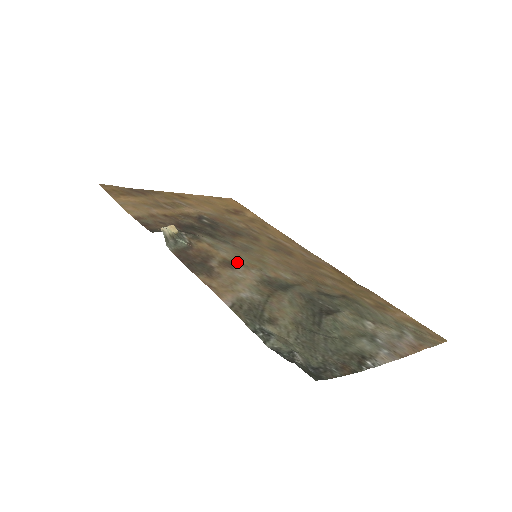
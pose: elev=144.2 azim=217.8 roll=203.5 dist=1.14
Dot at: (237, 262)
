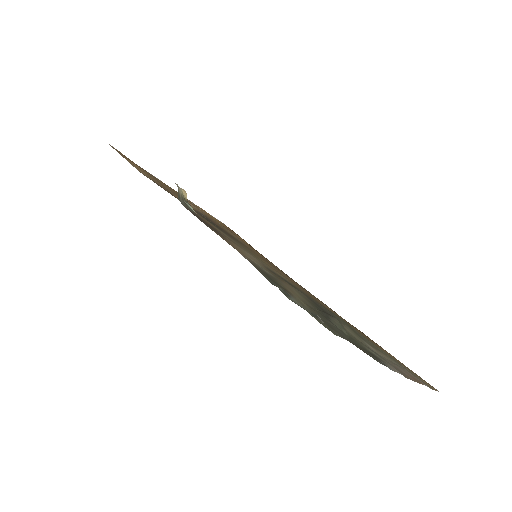
Dot at: occluded
